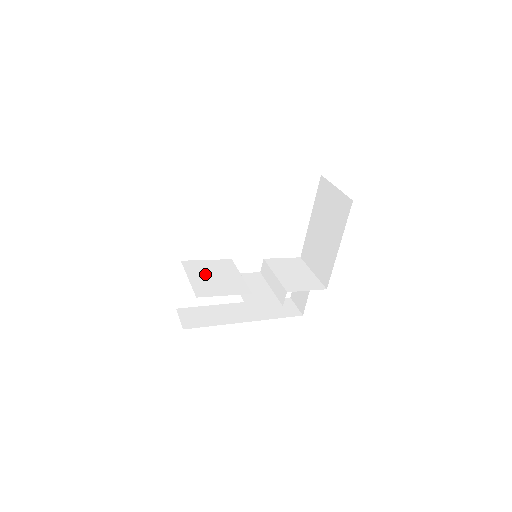
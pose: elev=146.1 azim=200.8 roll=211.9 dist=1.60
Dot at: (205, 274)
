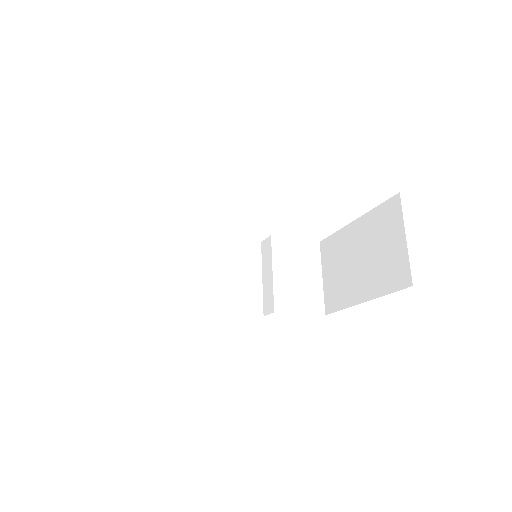
Dot at: (180, 256)
